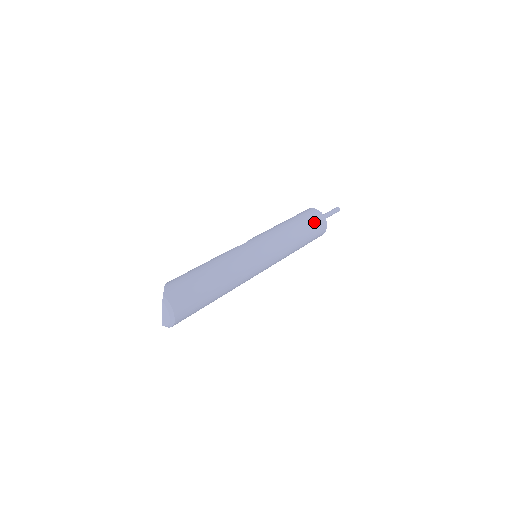
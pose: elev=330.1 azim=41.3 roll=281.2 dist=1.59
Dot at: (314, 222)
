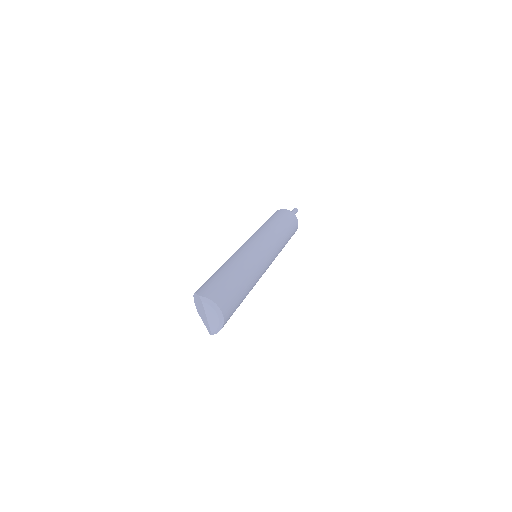
Dot at: (285, 216)
